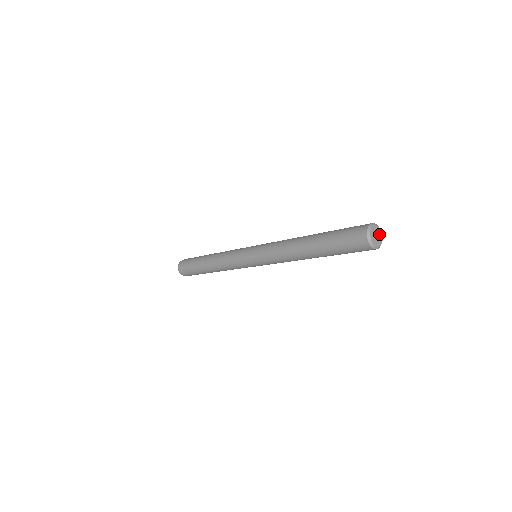
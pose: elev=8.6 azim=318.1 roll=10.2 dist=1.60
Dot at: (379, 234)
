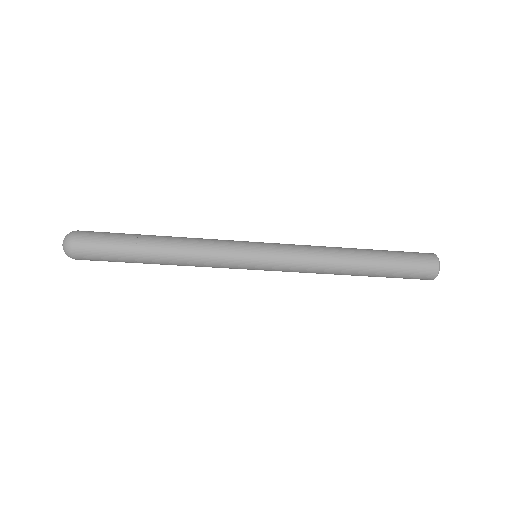
Dot at: occluded
